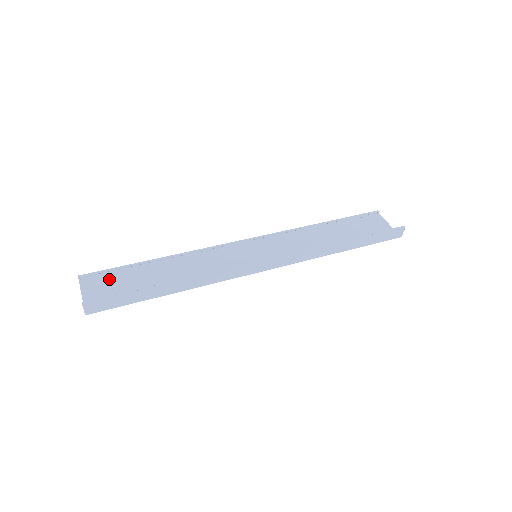
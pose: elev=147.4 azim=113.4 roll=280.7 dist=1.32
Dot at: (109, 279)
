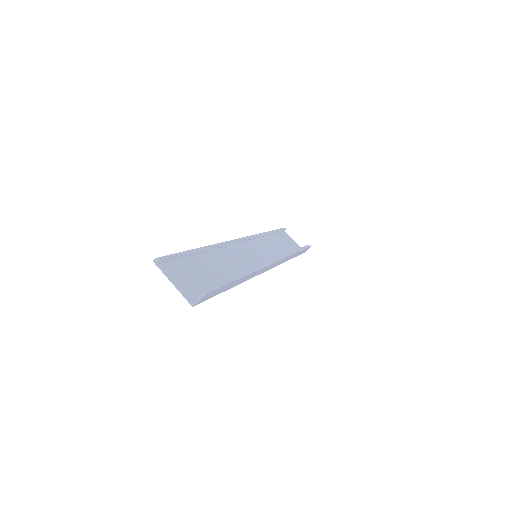
Dot at: (180, 266)
